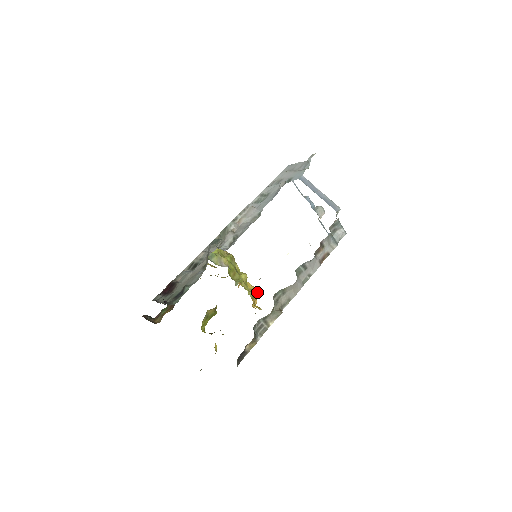
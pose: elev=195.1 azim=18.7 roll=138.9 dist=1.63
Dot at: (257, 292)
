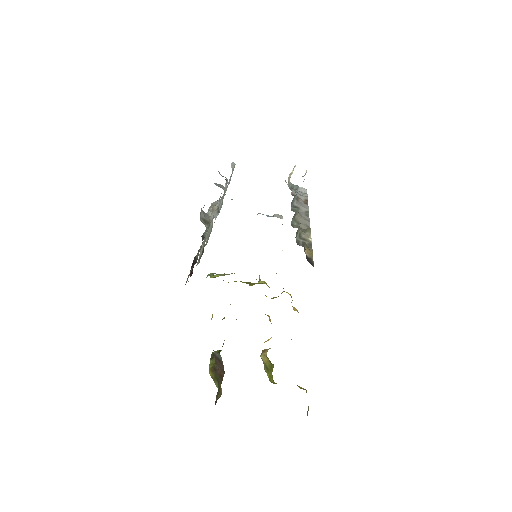
Dot at: occluded
